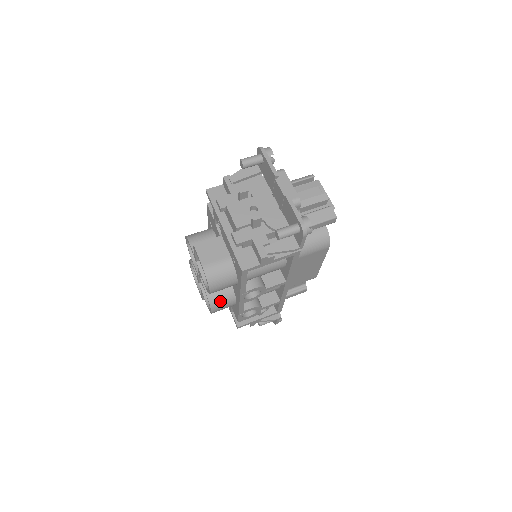
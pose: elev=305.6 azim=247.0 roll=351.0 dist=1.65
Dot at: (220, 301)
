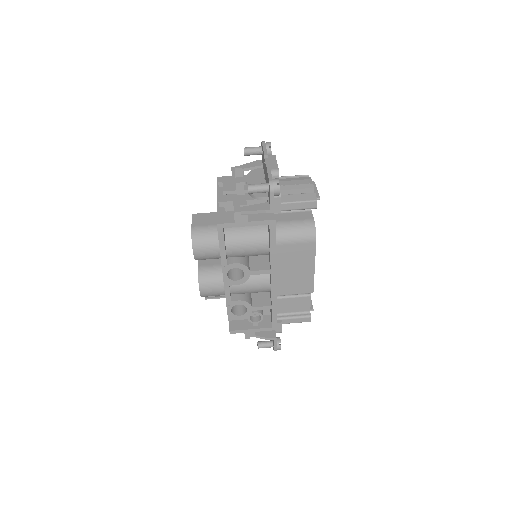
Dot at: (209, 280)
